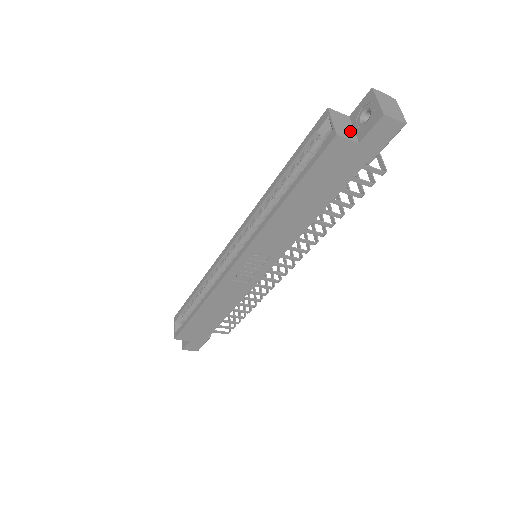
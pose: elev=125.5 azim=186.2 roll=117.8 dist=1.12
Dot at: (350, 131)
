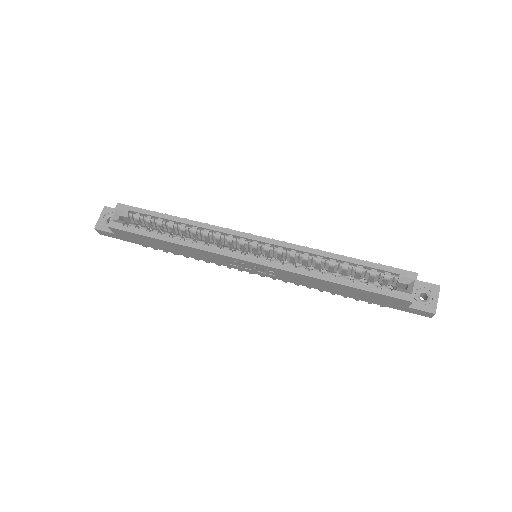
Dot at: occluded
